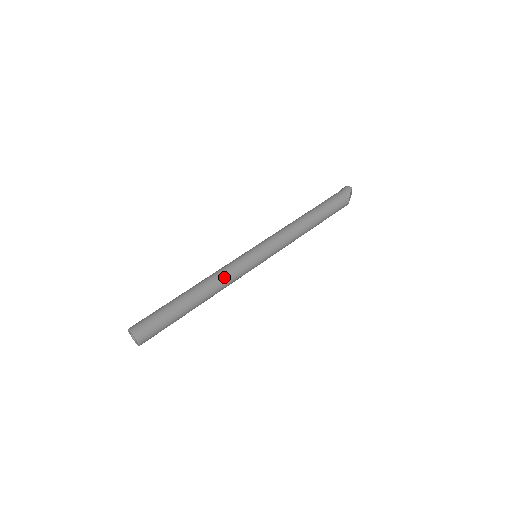
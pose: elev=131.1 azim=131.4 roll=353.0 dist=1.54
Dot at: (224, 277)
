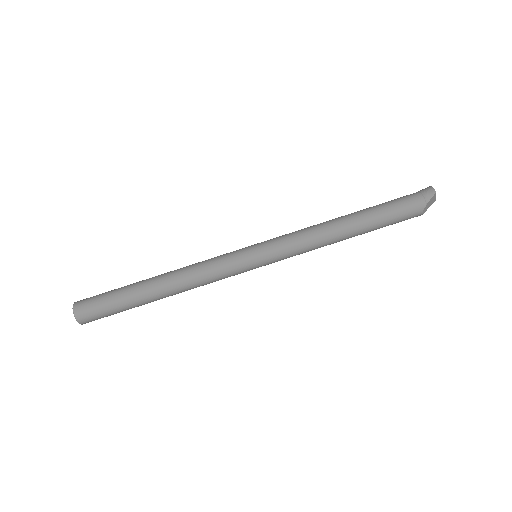
Dot at: (199, 275)
